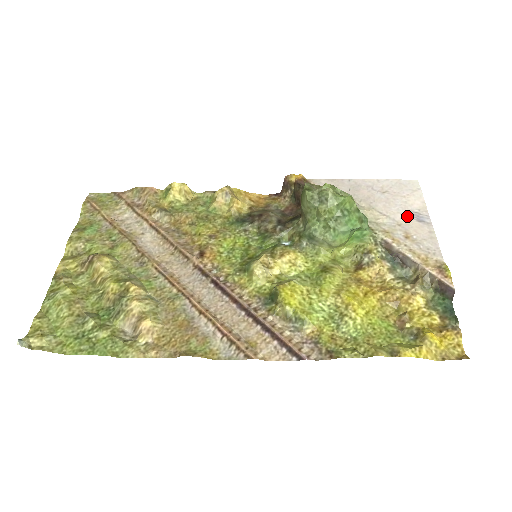
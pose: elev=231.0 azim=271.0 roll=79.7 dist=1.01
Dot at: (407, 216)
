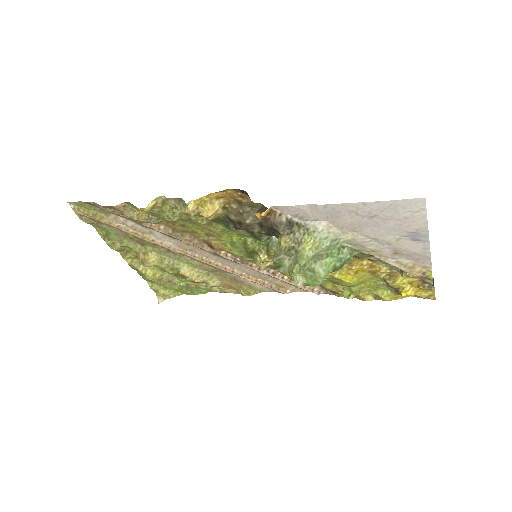
Dot at: (400, 237)
